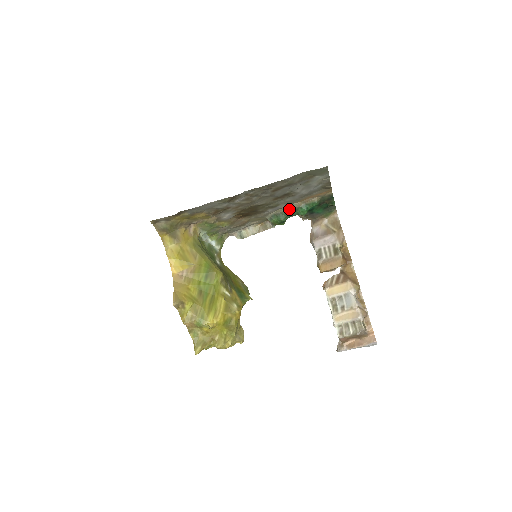
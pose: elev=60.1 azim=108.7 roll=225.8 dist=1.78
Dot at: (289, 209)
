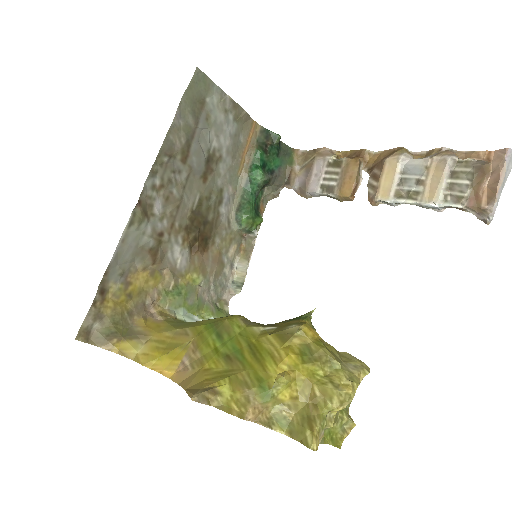
Dot at: (242, 190)
